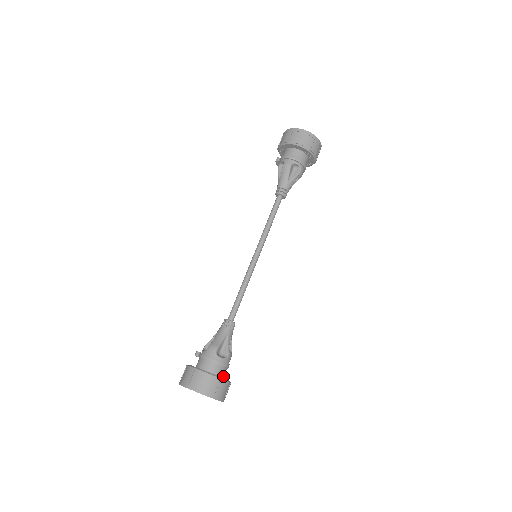
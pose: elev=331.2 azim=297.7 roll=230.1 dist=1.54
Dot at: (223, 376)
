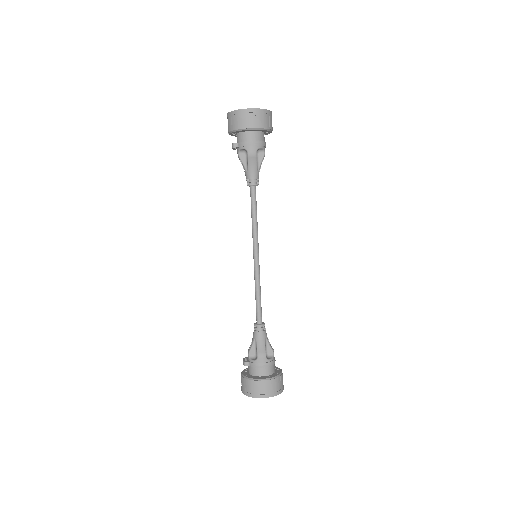
Dot at: occluded
